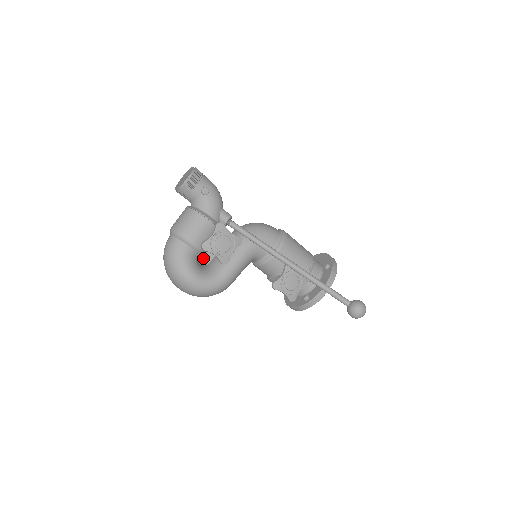
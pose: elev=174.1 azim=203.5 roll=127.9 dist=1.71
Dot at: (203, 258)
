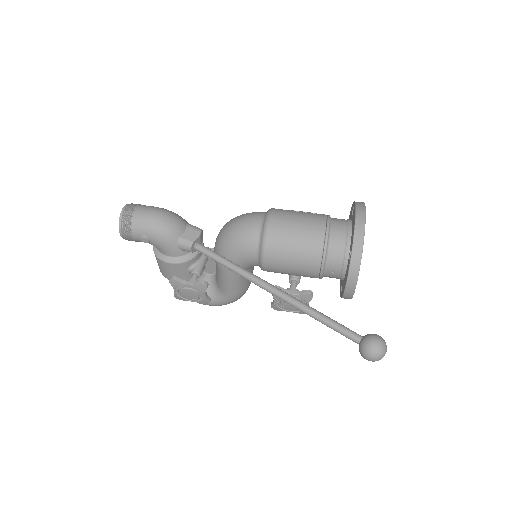
Dot at: (208, 269)
